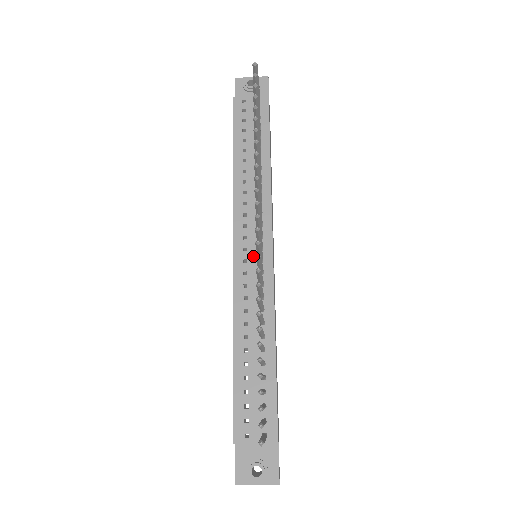
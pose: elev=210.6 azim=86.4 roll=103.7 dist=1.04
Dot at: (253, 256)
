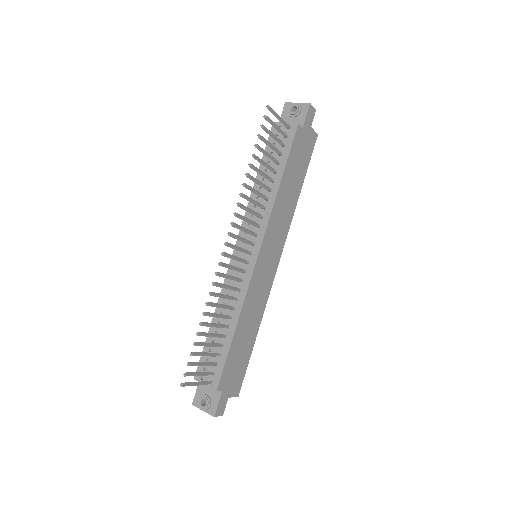
Dot at: (244, 257)
